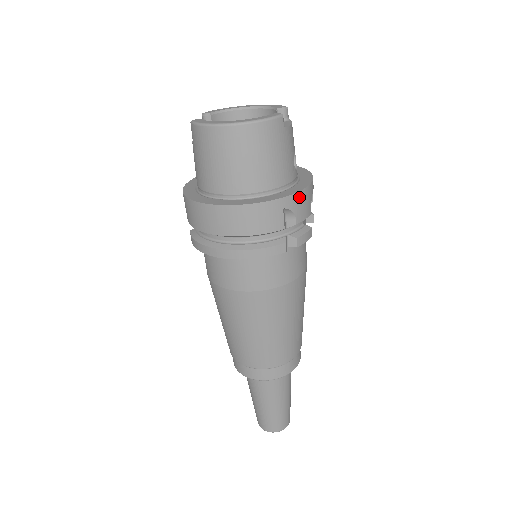
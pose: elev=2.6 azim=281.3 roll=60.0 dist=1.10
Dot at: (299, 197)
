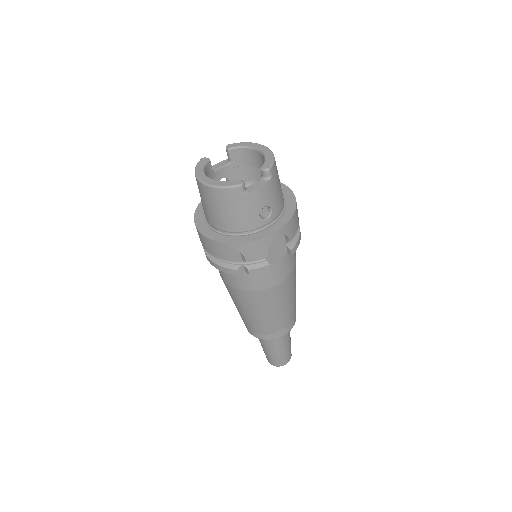
Dot at: (248, 246)
